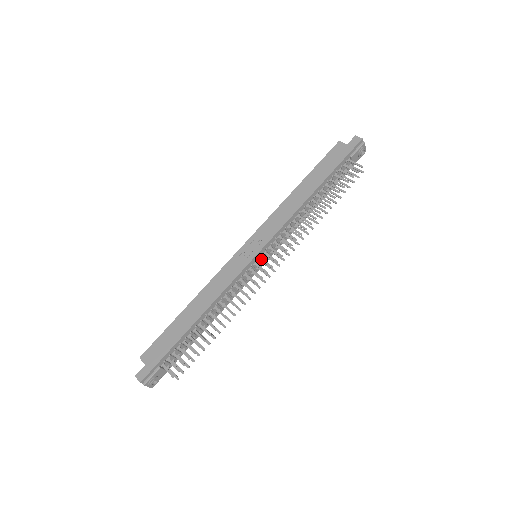
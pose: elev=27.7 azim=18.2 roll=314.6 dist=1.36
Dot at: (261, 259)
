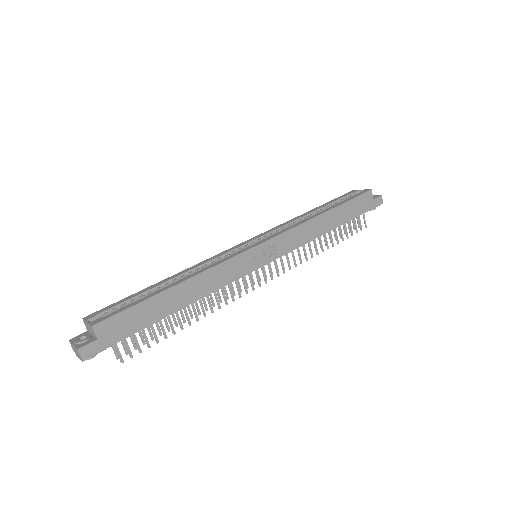
Dot at: (262, 267)
